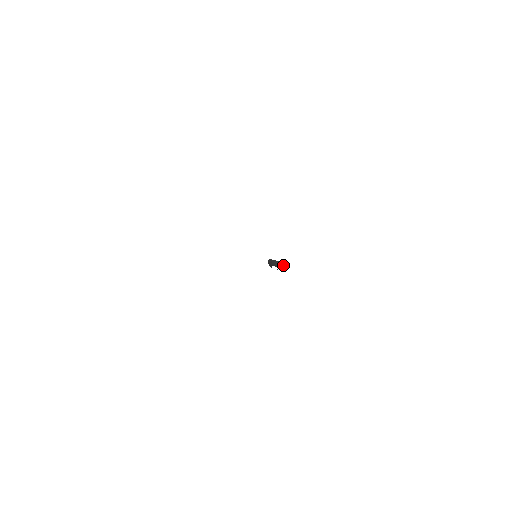
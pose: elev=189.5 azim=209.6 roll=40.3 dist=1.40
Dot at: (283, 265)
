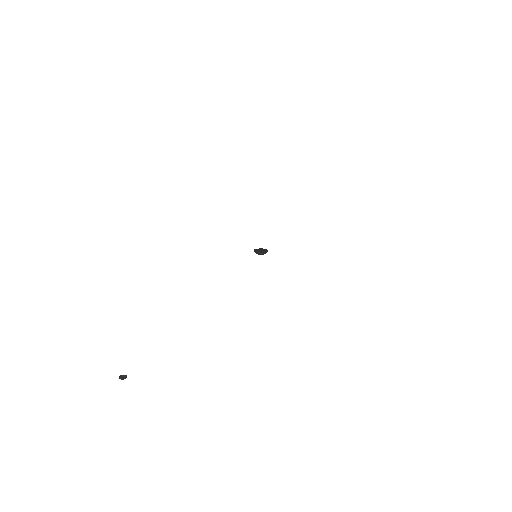
Dot at: (266, 249)
